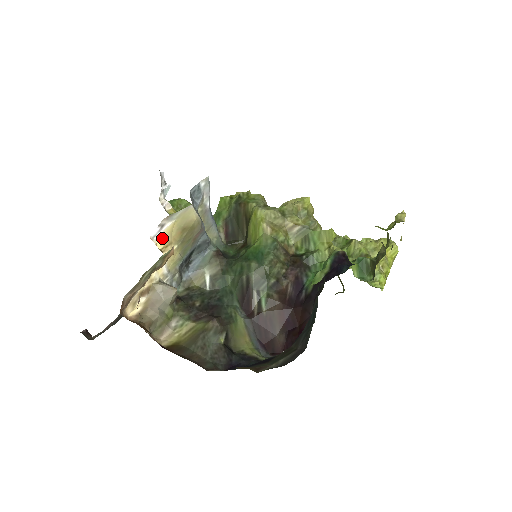
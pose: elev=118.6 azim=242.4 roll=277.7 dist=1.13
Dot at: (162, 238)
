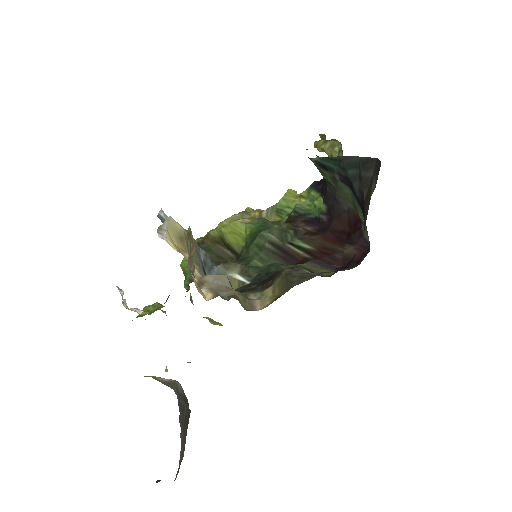
Dot at: (170, 243)
